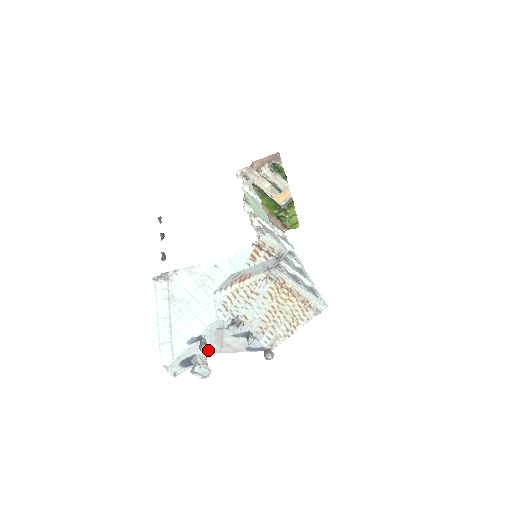
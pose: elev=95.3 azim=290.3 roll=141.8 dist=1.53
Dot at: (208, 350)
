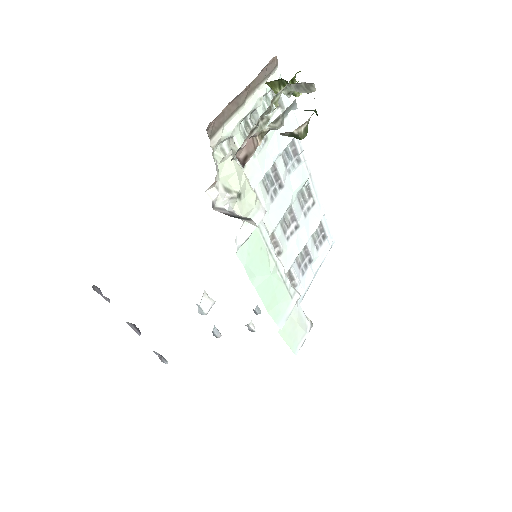
Dot at: occluded
